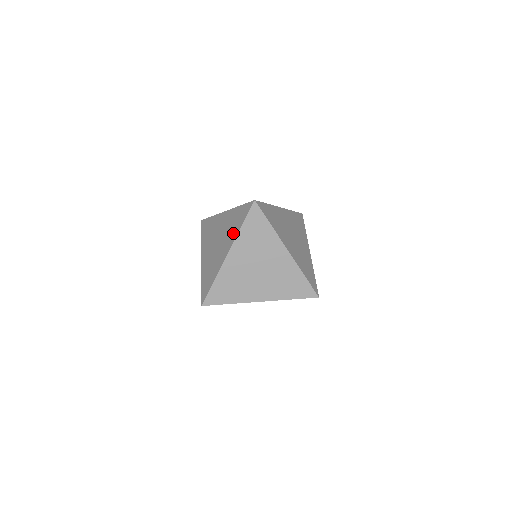
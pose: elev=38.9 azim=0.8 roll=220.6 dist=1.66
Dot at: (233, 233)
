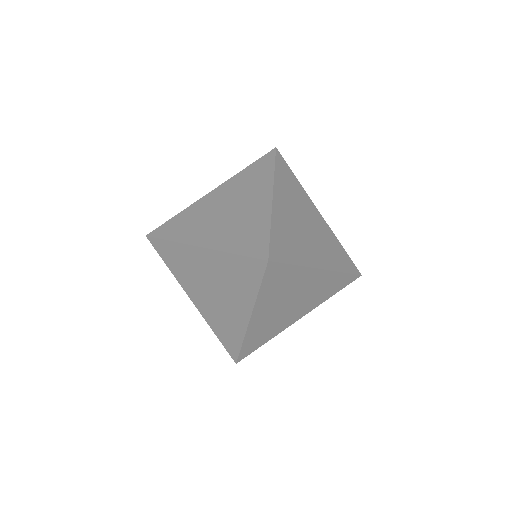
Dot at: (228, 240)
